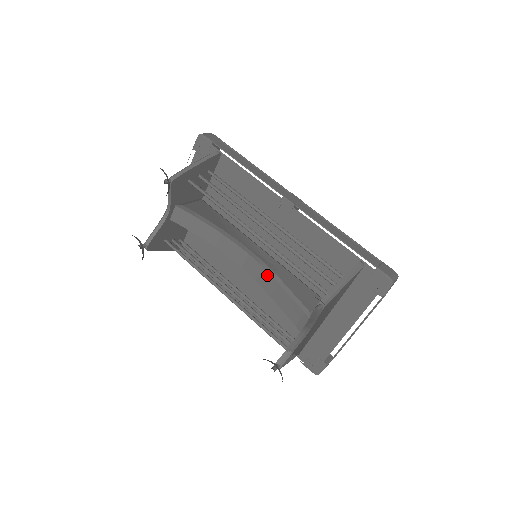
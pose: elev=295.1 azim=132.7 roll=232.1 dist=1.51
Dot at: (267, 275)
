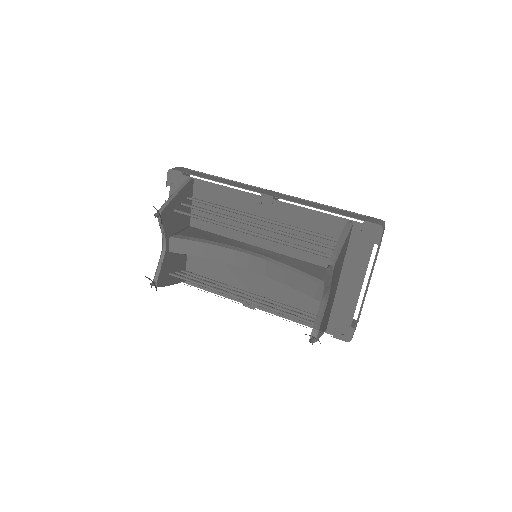
Dot at: (273, 266)
